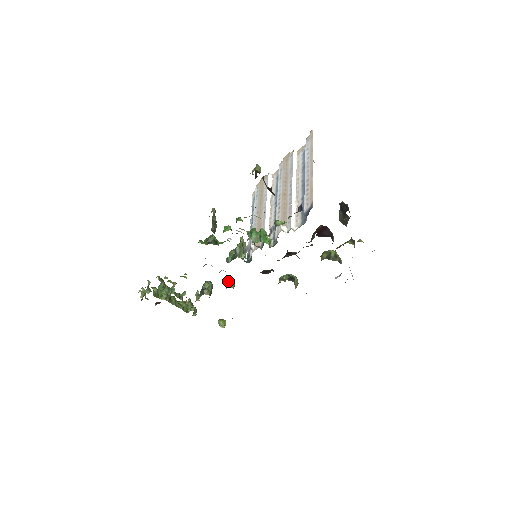
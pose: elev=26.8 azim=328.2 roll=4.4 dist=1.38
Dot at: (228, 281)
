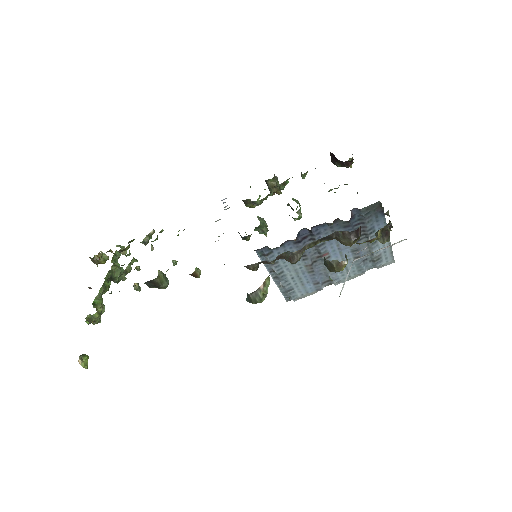
Dot at: occluded
